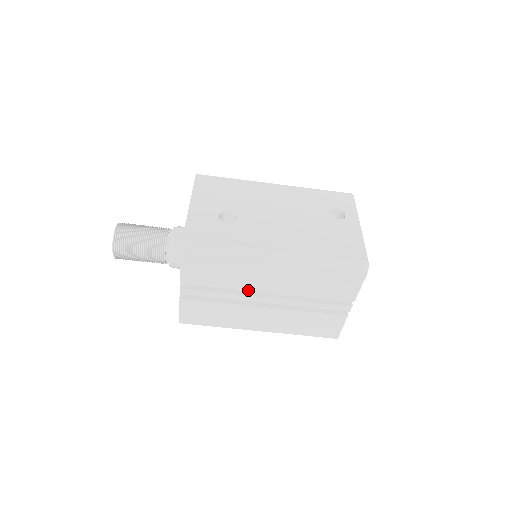
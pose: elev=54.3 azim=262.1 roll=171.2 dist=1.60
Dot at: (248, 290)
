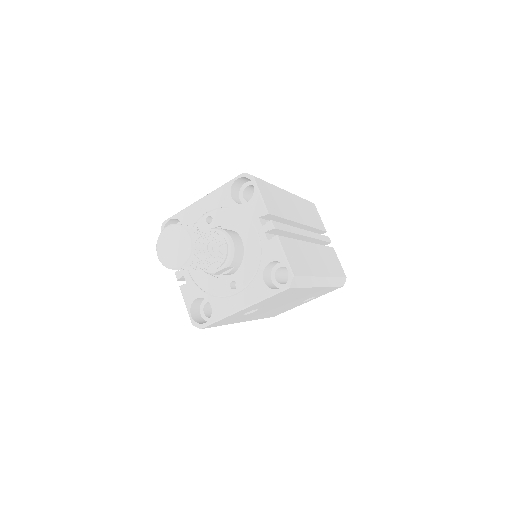
Dot at: occluded
